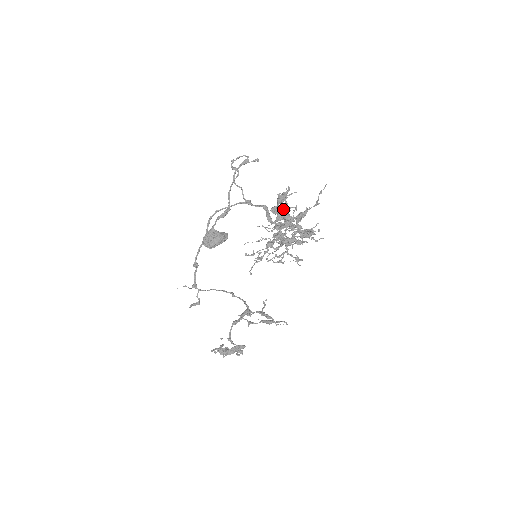
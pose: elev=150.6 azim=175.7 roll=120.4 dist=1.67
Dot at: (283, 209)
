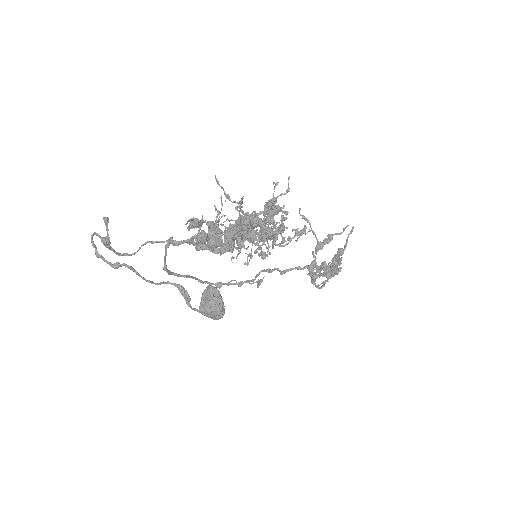
Dot at: (216, 232)
